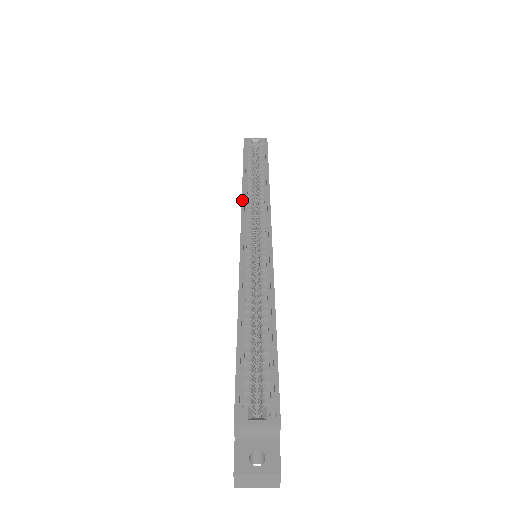
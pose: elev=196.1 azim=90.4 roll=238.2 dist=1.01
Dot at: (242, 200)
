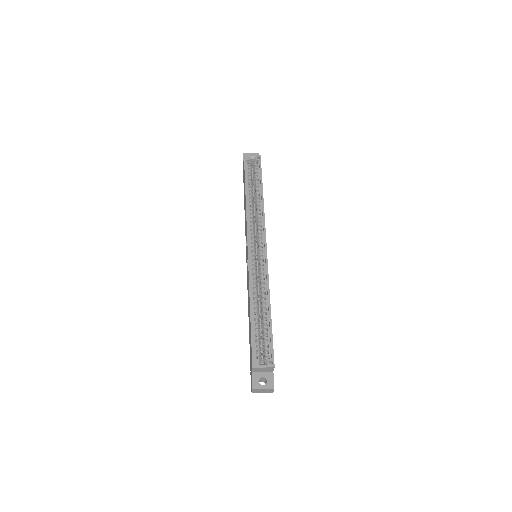
Dot at: (247, 218)
